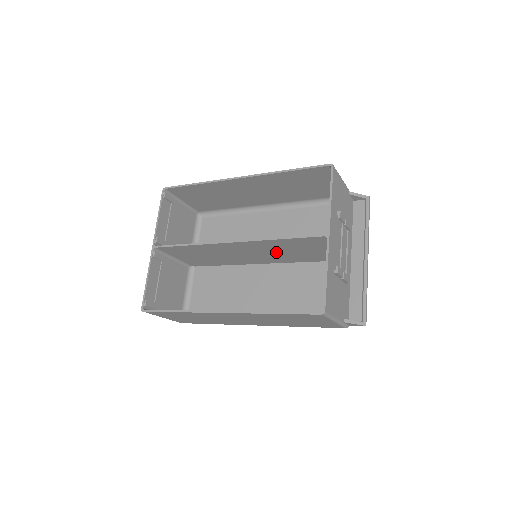
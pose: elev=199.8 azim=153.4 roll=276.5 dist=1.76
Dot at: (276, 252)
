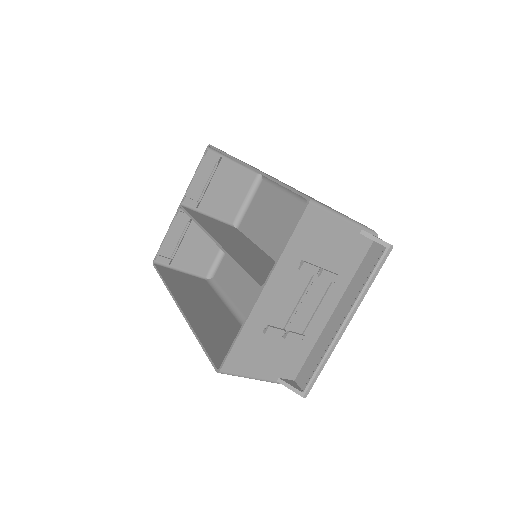
Dot at: occluded
